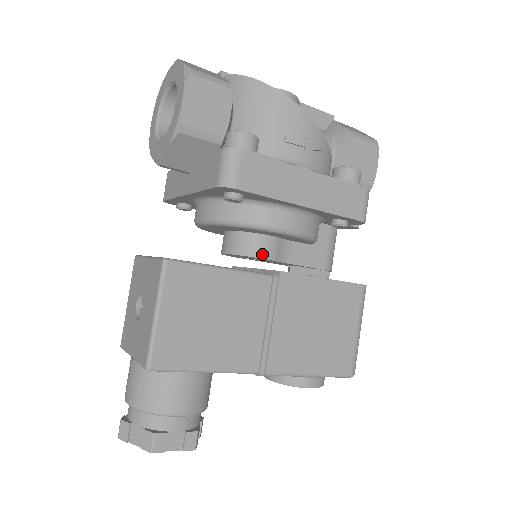
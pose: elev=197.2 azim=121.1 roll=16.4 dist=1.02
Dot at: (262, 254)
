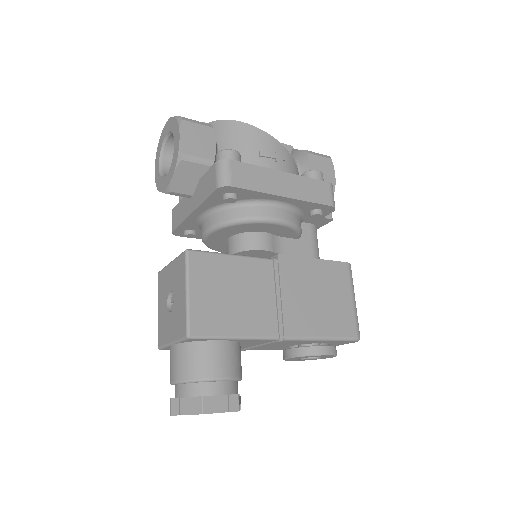
Dot at: (261, 247)
